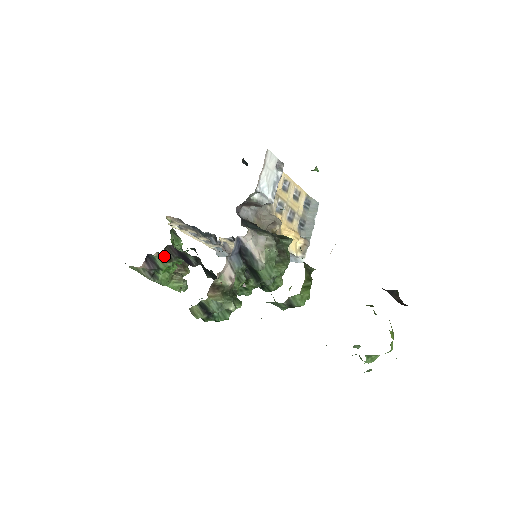
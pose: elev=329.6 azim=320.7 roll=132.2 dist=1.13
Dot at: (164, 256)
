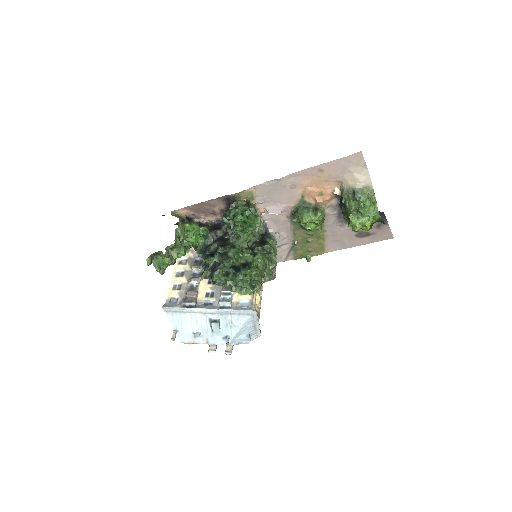
Dot at: (201, 224)
